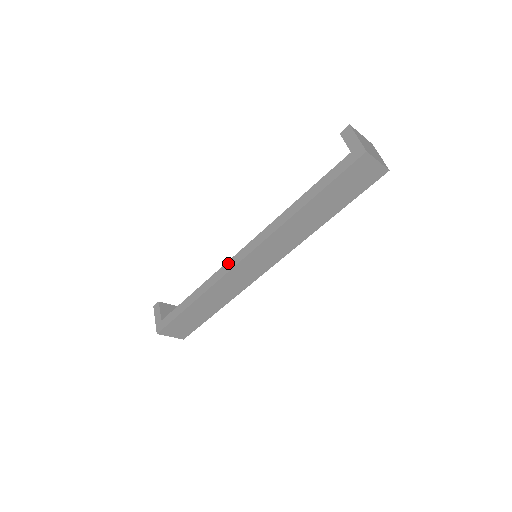
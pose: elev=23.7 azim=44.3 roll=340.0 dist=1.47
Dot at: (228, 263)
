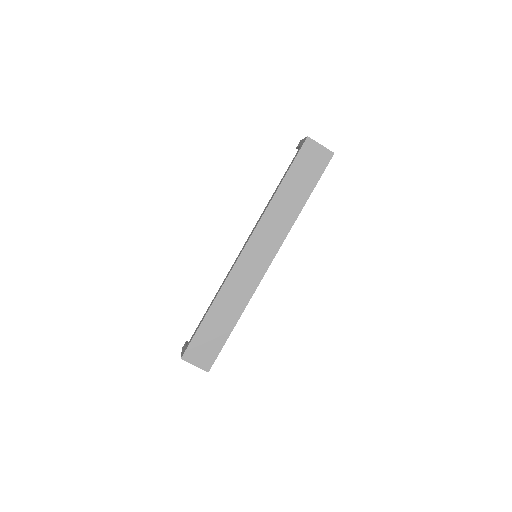
Dot at: (233, 264)
